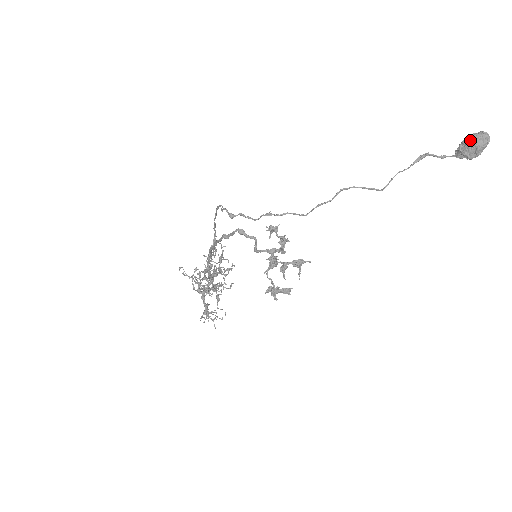
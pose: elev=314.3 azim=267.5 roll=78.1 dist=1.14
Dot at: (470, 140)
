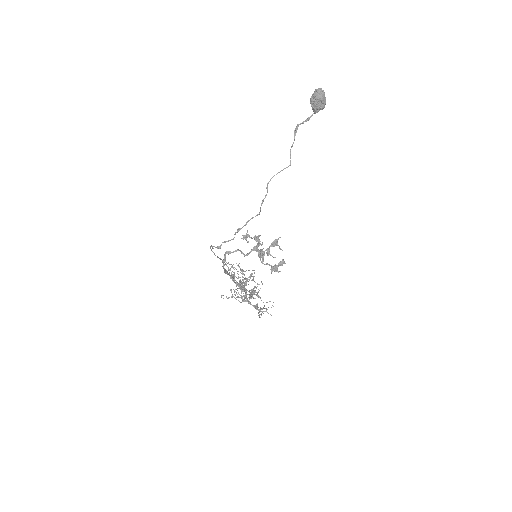
Dot at: (313, 99)
